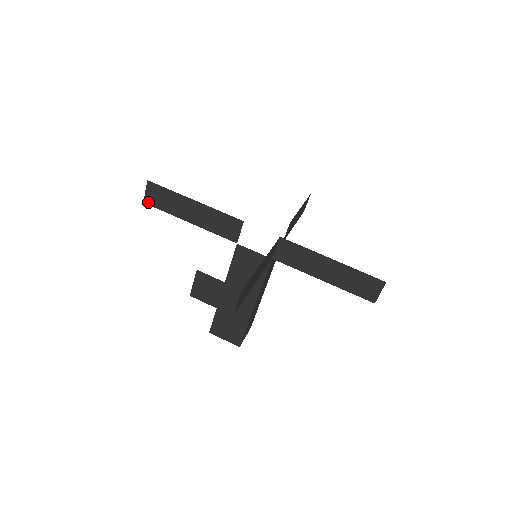
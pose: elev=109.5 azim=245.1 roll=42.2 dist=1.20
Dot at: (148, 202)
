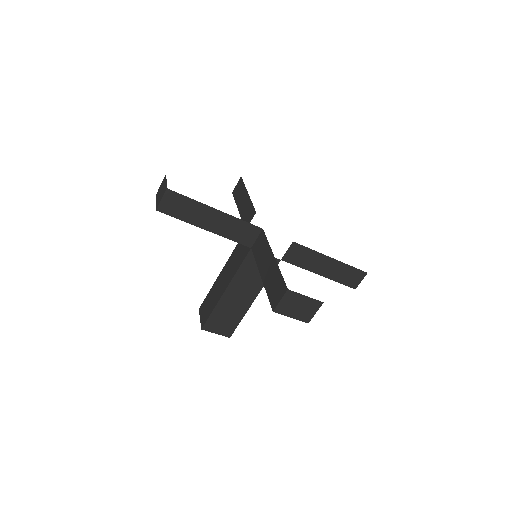
Dot at: (234, 192)
